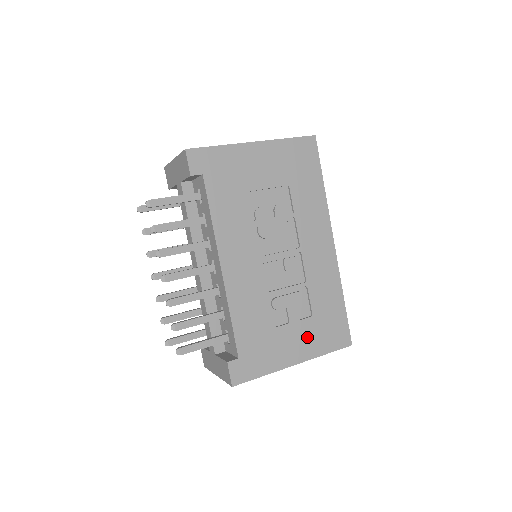
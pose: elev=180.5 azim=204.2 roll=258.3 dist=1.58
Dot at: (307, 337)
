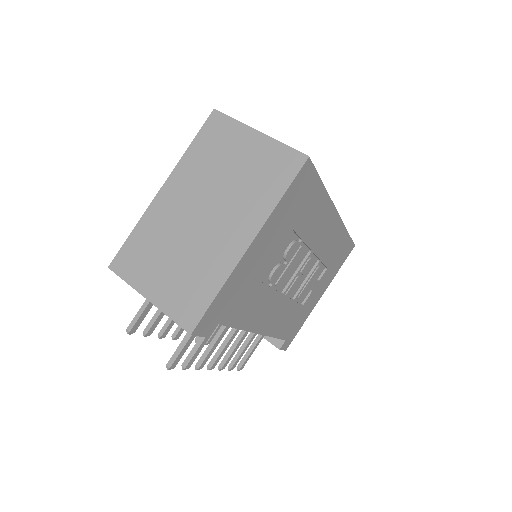
Dot at: (325, 280)
